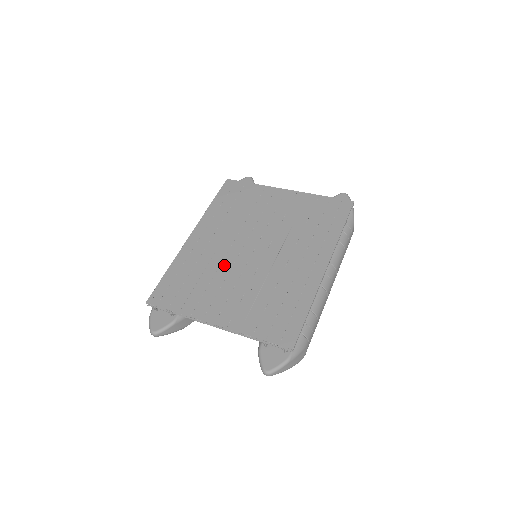
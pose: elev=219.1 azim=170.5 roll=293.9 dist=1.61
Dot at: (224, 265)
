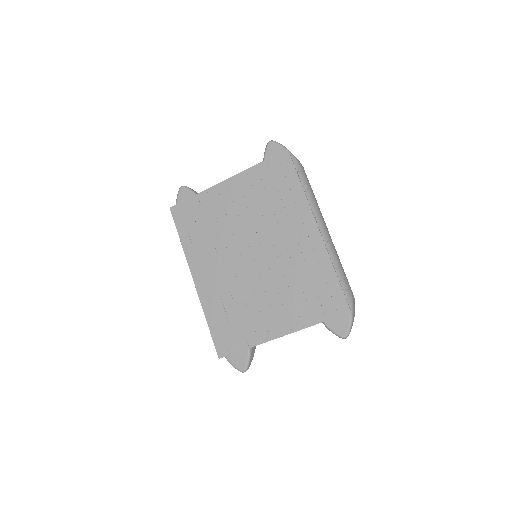
Dot at: (243, 286)
